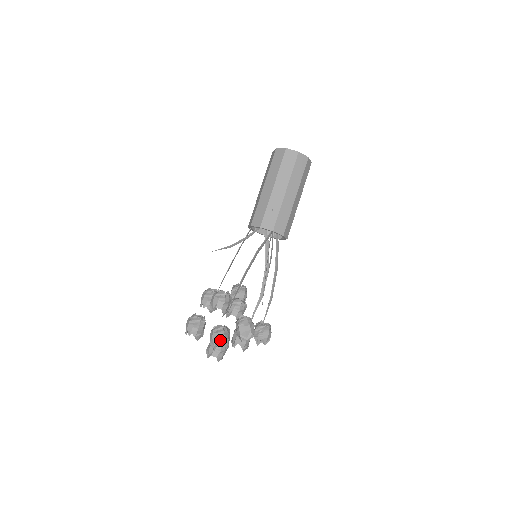
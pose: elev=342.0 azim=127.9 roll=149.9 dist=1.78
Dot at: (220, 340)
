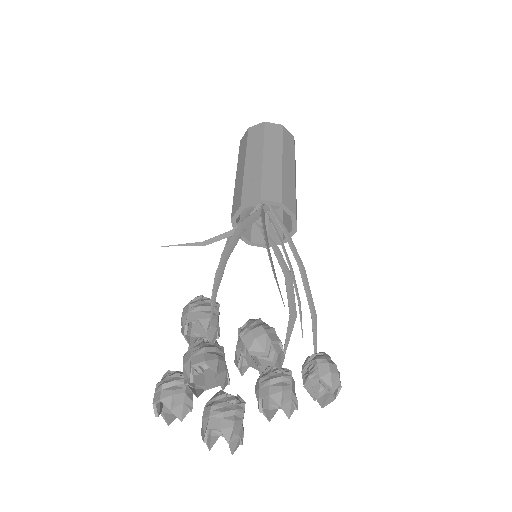
Dot at: (196, 358)
